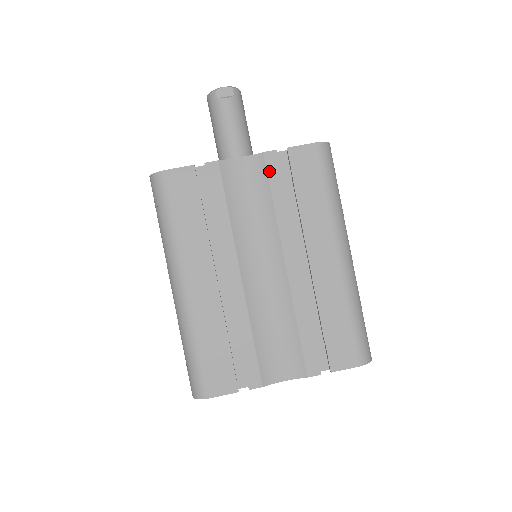
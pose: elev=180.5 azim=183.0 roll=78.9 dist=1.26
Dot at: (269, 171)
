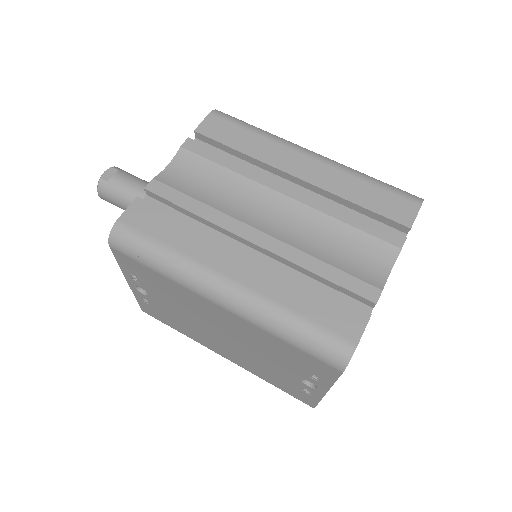
Dot at: (198, 153)
